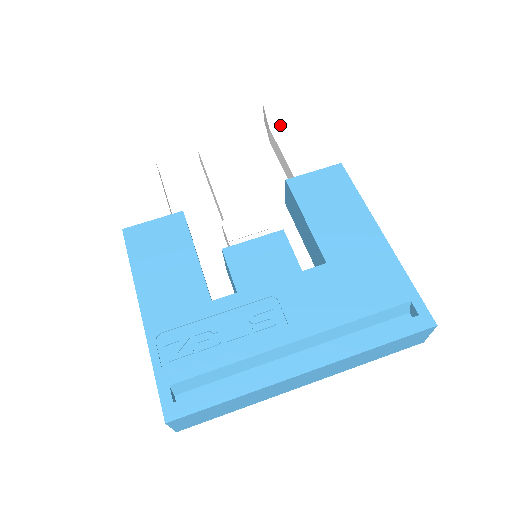
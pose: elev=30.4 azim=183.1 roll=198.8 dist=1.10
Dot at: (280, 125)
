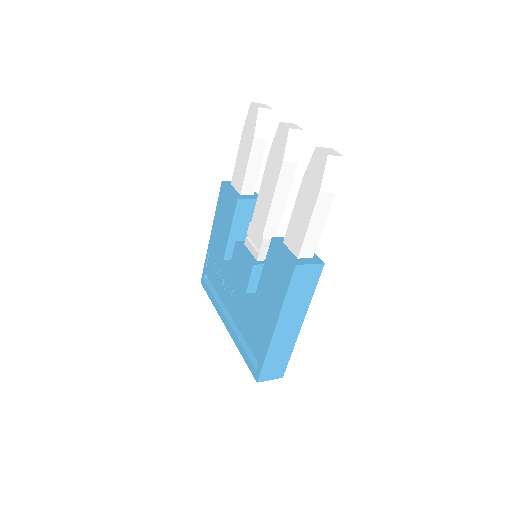
Dot at: (308, 183)
